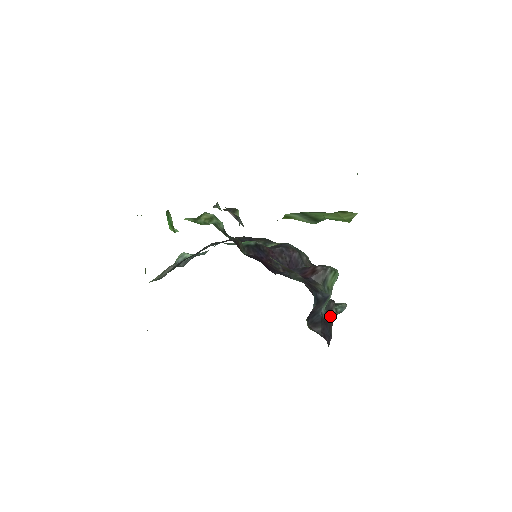
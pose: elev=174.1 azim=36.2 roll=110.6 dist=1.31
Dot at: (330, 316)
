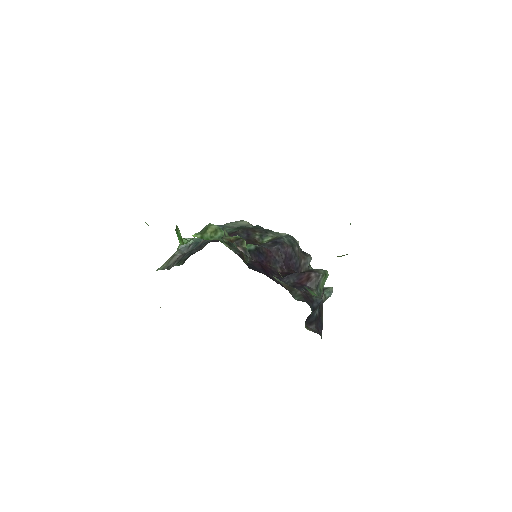
Dot at: (321, 304)
